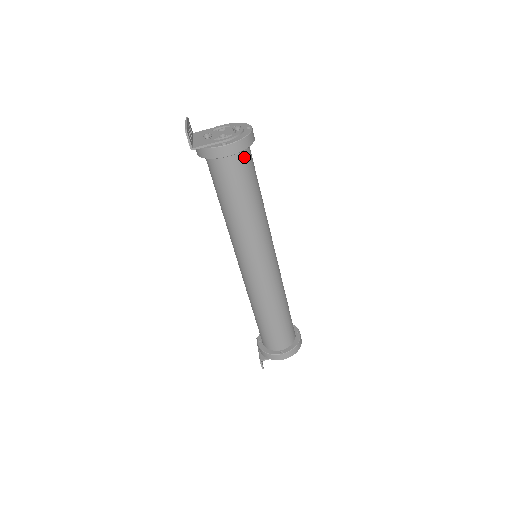
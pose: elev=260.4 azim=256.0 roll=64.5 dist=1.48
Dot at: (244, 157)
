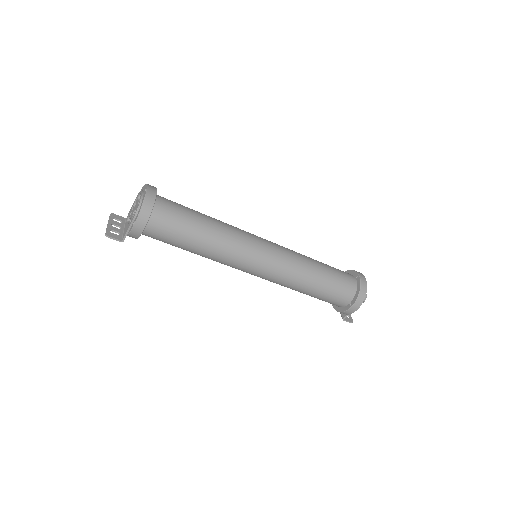
Dot at: (160, 215)
